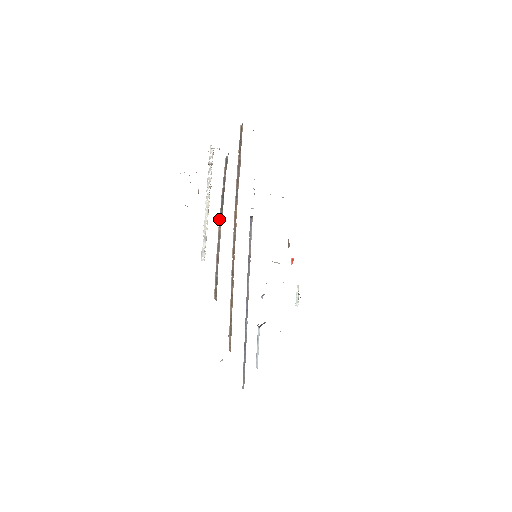
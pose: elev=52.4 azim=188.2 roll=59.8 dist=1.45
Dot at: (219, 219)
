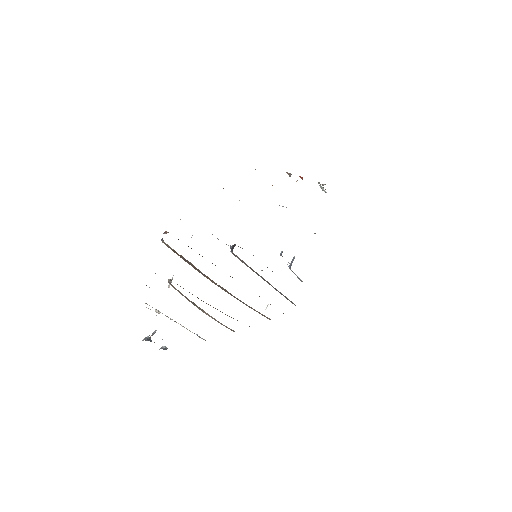
Dot at: (199, 309)
